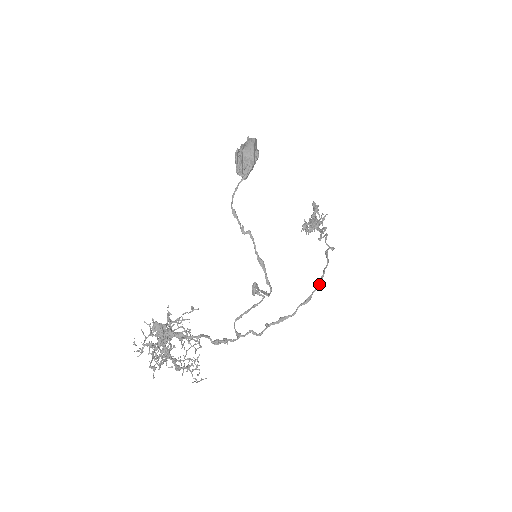
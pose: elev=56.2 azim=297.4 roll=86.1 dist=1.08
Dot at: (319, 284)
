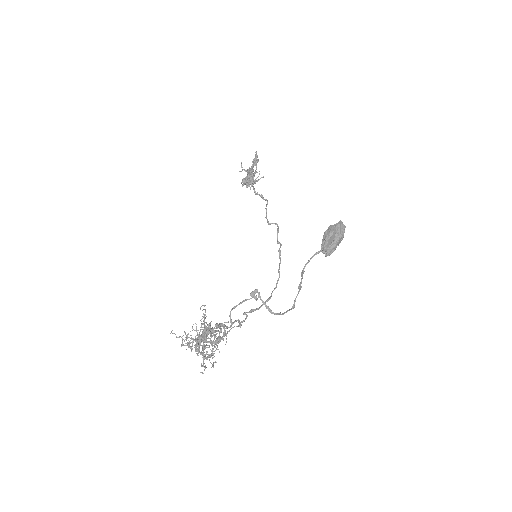
Dot at: occluded
